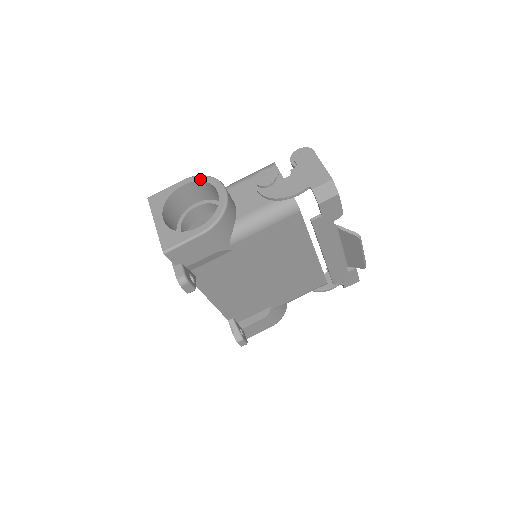
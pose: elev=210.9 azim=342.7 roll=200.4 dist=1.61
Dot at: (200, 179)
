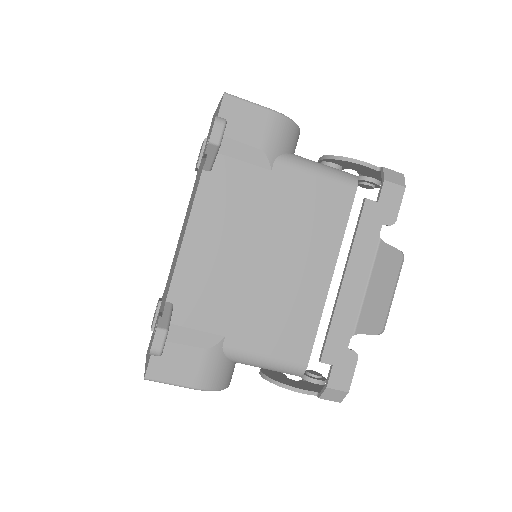
Dot at: occluded
